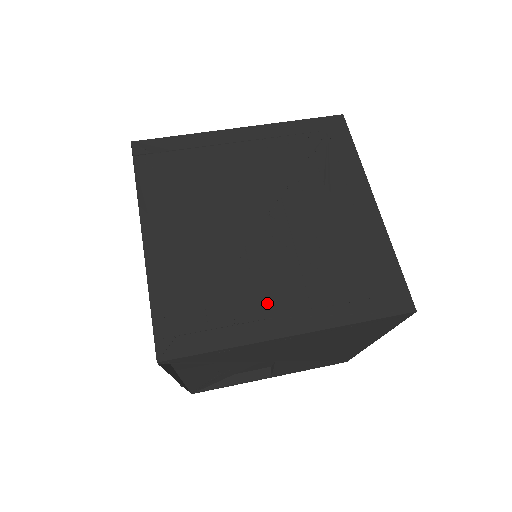
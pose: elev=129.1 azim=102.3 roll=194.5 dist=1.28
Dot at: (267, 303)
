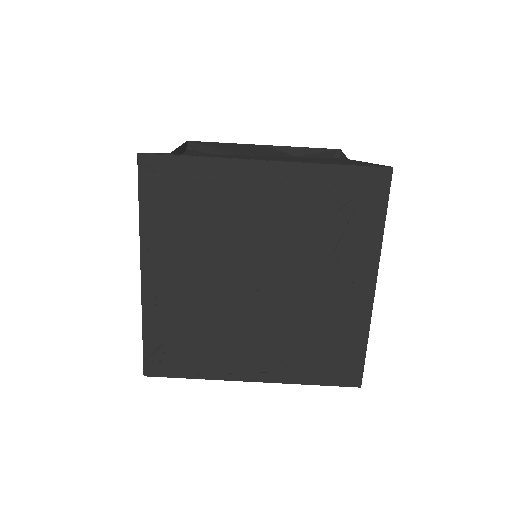
Dot at: (240, 354)
